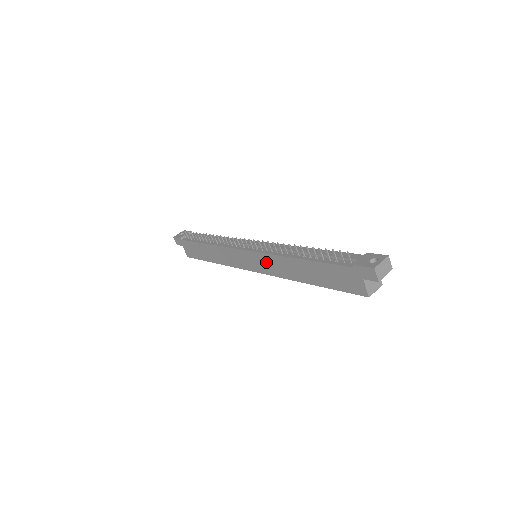
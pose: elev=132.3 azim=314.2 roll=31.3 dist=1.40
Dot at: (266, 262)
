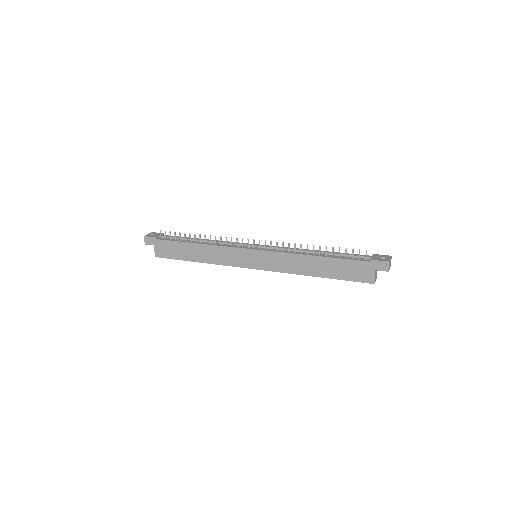
Dot at: (274, 260)
